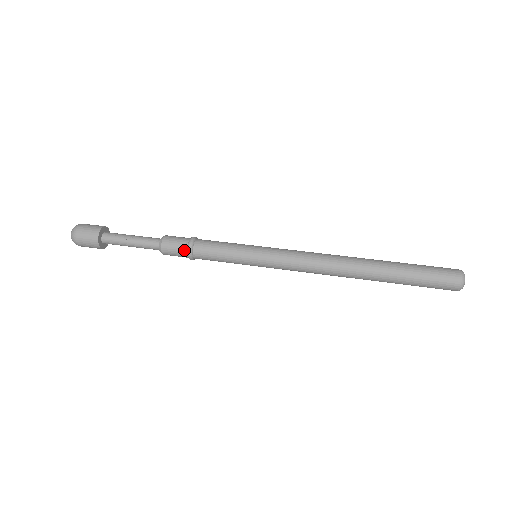
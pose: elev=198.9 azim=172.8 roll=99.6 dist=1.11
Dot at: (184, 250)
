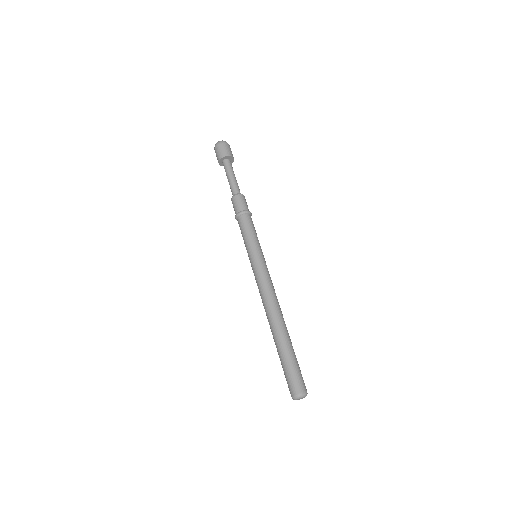
Dot at: occluded
